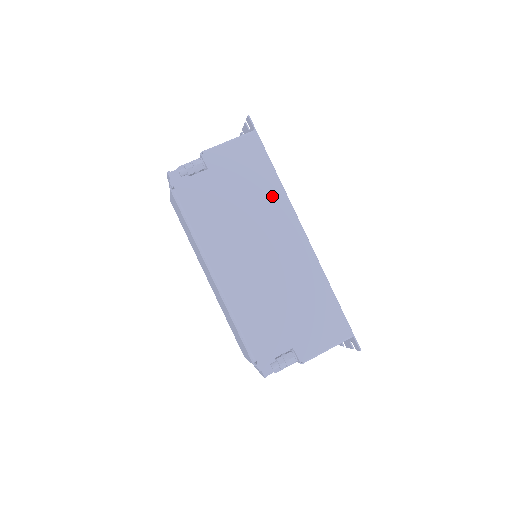
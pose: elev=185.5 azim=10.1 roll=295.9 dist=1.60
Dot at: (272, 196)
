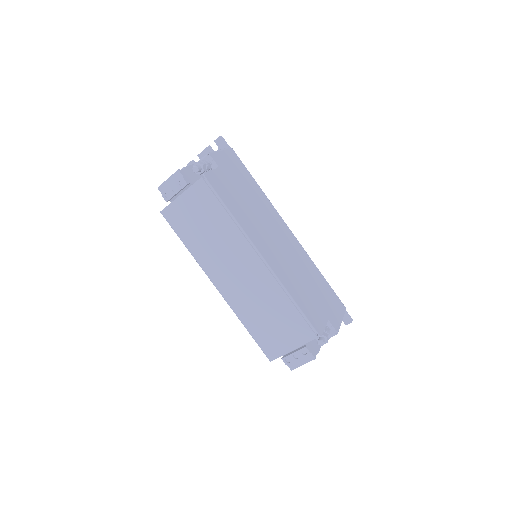
Dot at: (262, 198)
